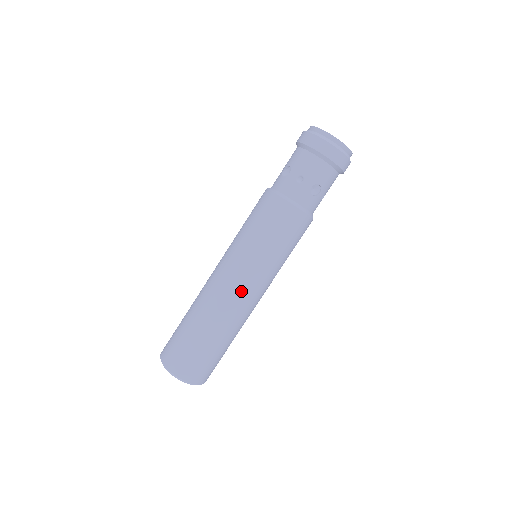
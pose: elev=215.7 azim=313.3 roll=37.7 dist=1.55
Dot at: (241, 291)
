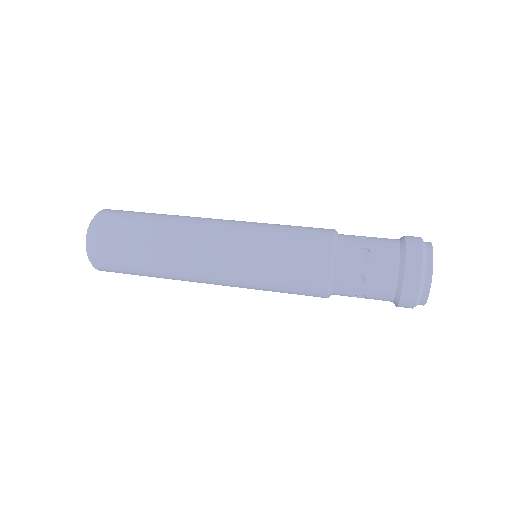
Dot at: (209, 276)
